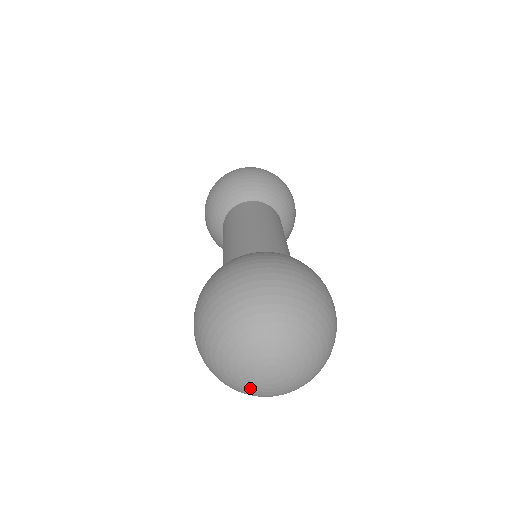
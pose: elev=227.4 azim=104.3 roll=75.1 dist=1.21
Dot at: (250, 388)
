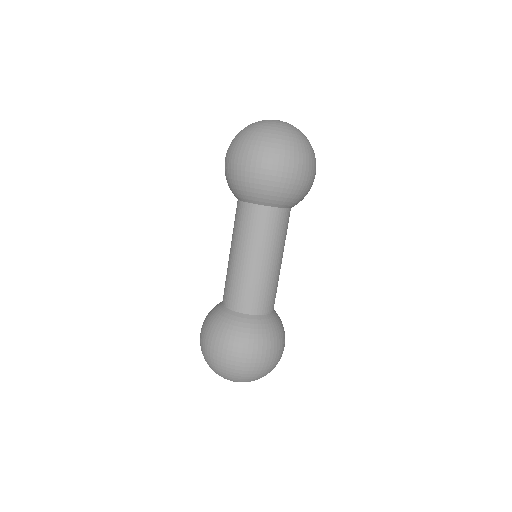
Dot at: occluded
